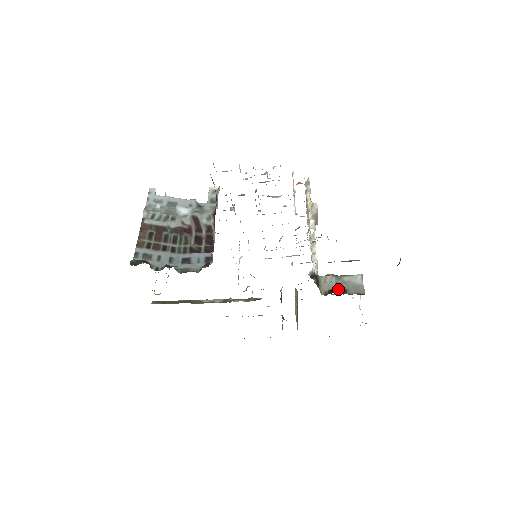
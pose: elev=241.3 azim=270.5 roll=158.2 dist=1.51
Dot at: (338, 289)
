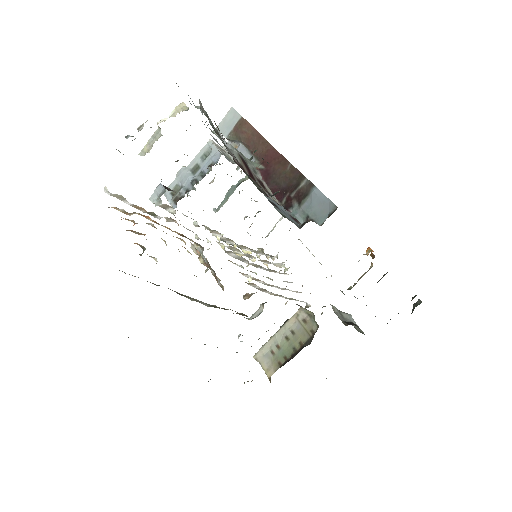
Dot at: (352, 322)
